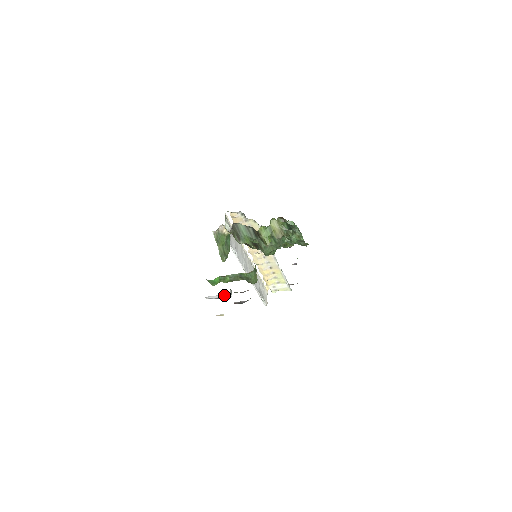
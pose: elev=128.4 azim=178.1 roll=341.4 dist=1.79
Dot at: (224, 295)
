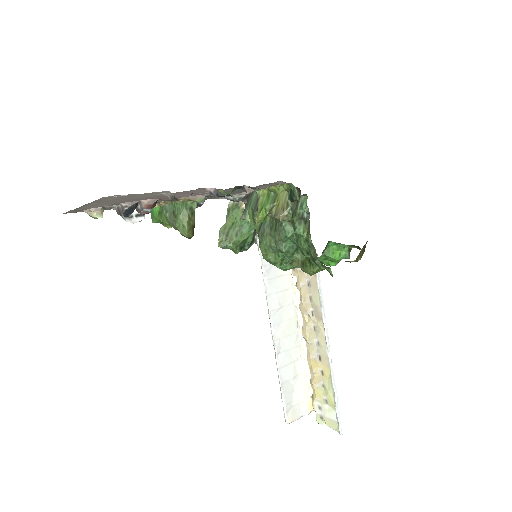
Dot at: occluded
